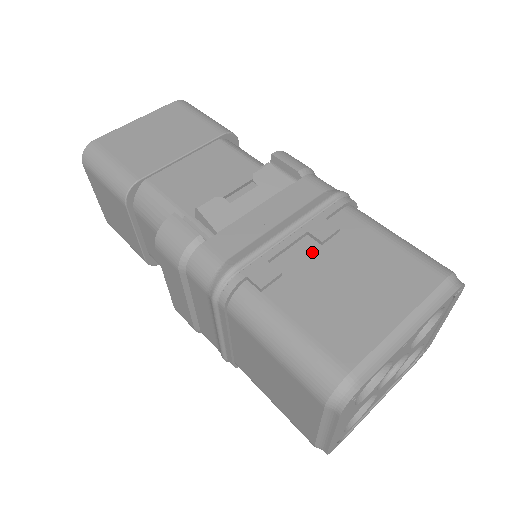
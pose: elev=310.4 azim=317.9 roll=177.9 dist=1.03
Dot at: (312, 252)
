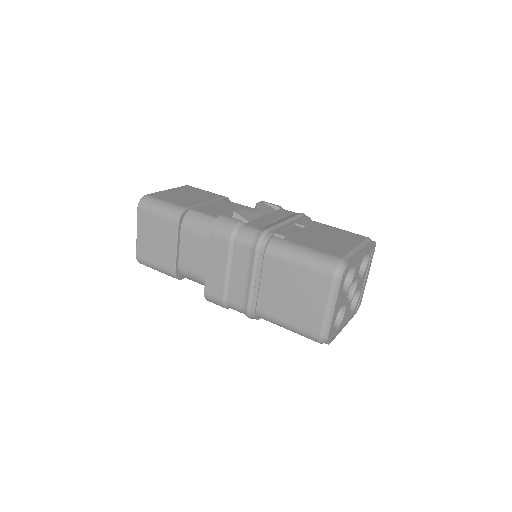
Dot at: (301, 230)
